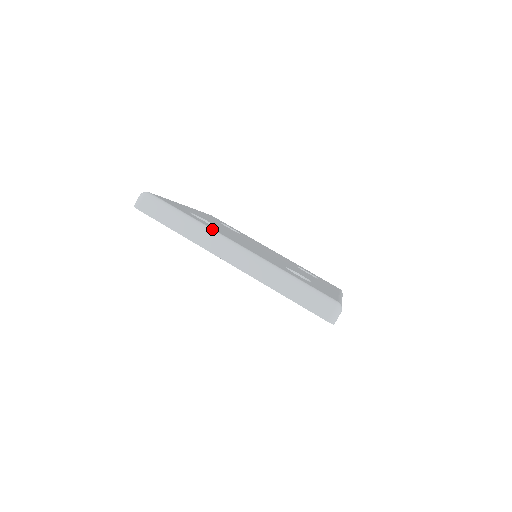
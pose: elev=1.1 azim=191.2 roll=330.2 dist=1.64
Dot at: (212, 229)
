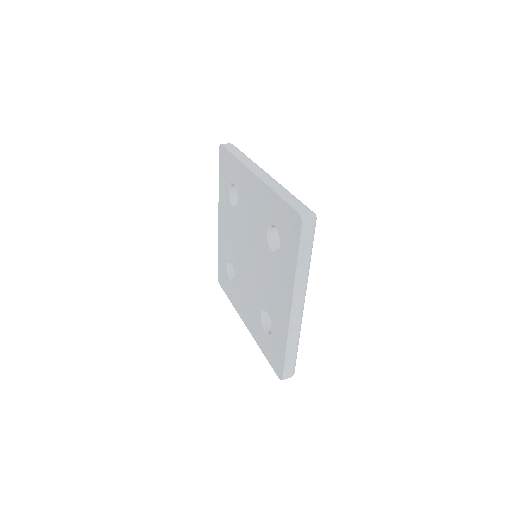
Dot at: occluded
